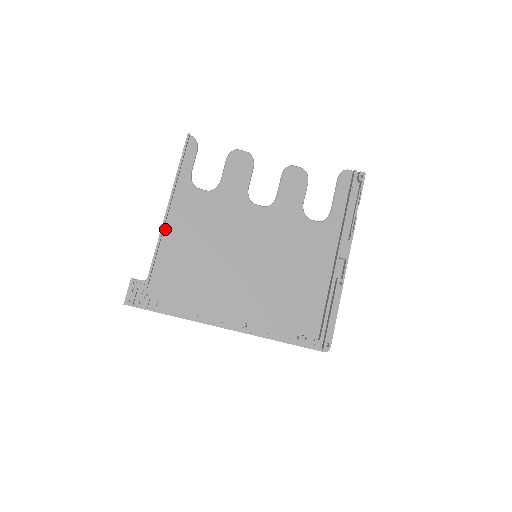
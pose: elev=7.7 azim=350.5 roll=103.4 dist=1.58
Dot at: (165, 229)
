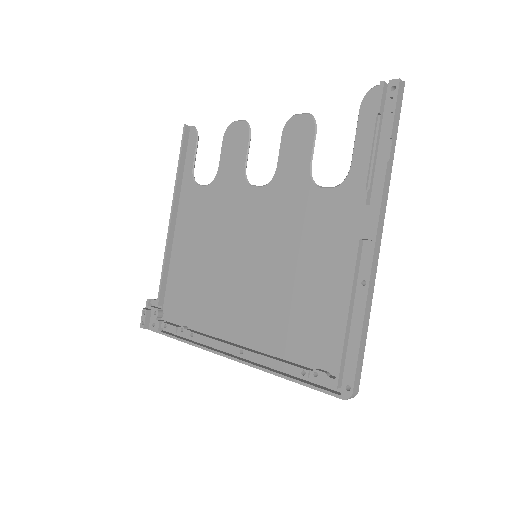
Dot at: (174, 240)
